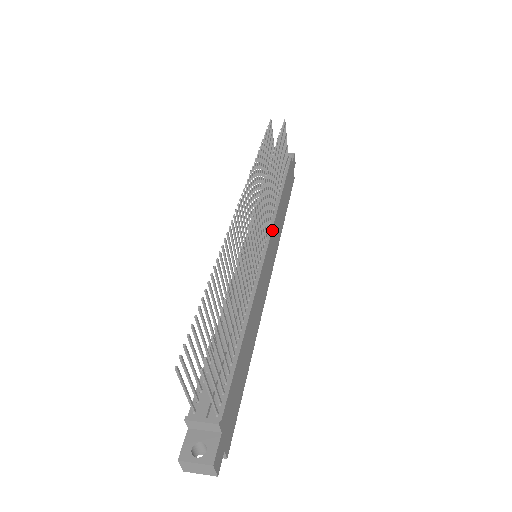
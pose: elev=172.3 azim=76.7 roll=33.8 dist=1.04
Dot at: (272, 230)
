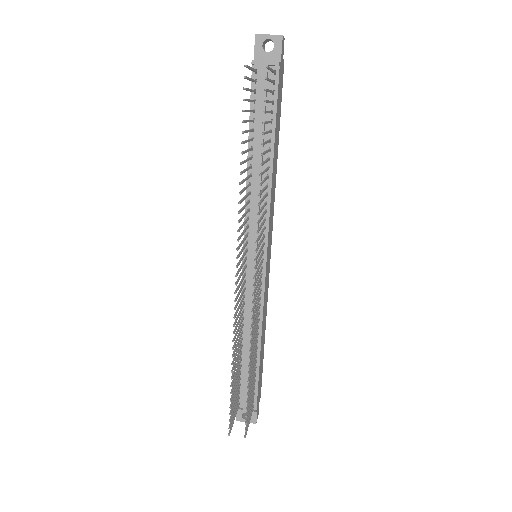
Dot at: (268, 230)
